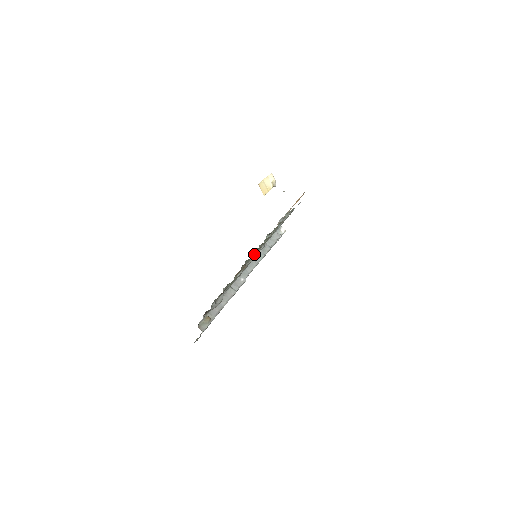
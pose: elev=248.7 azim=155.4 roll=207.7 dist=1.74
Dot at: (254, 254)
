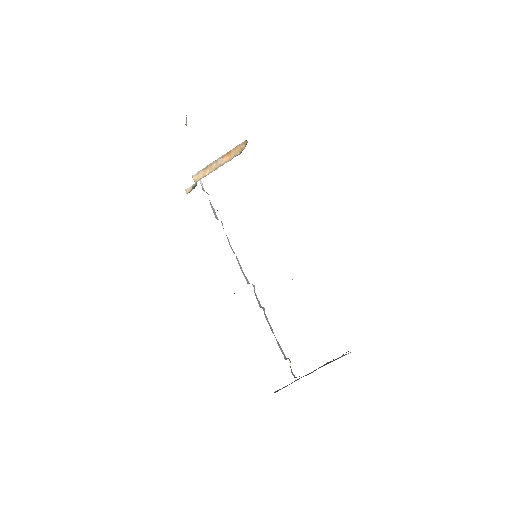
Dot at: occluded
